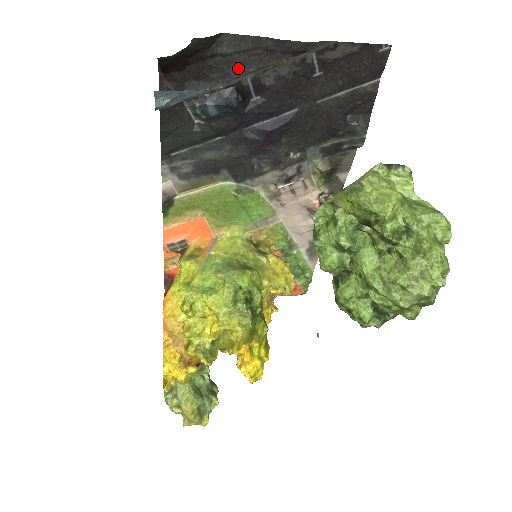
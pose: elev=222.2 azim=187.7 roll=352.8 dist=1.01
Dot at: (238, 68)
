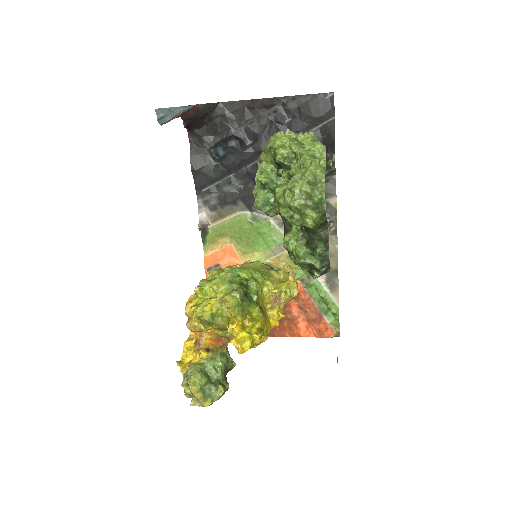
Dot at: (234, 123)
